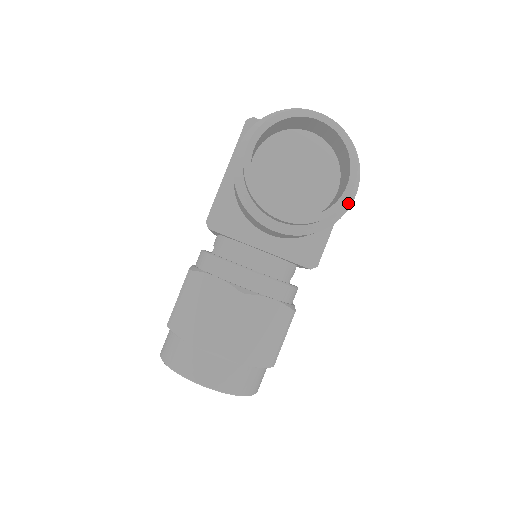
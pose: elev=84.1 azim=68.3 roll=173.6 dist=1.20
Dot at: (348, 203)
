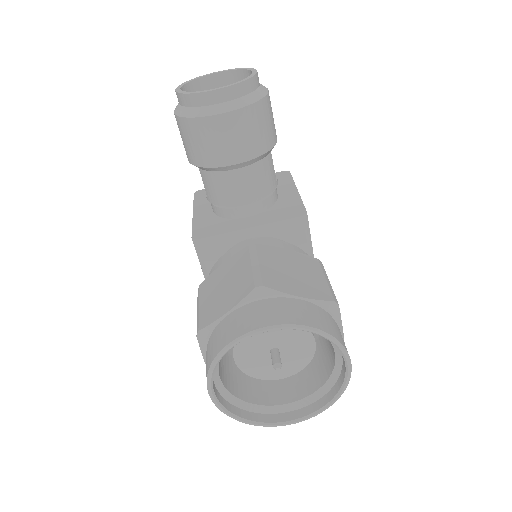
Dot at: (265, 89)
